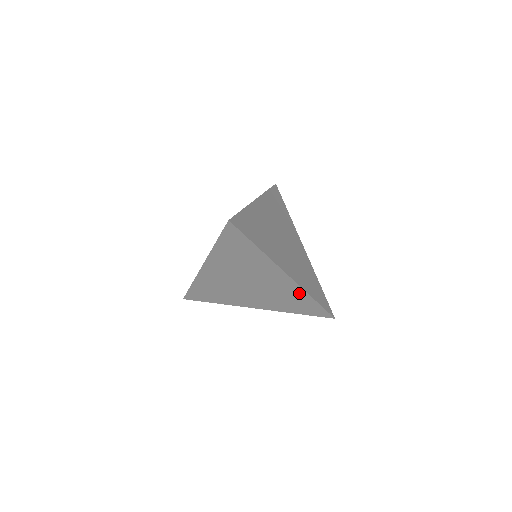
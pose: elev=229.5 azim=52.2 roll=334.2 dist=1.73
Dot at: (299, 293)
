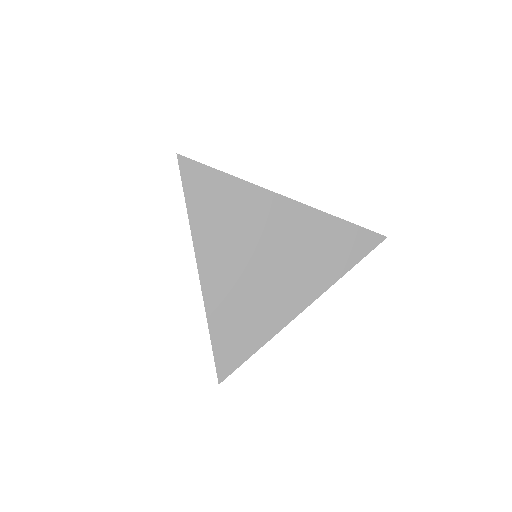
Dot at: occluded
